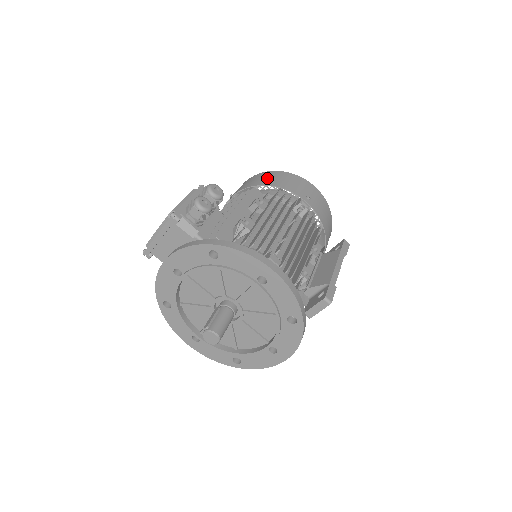
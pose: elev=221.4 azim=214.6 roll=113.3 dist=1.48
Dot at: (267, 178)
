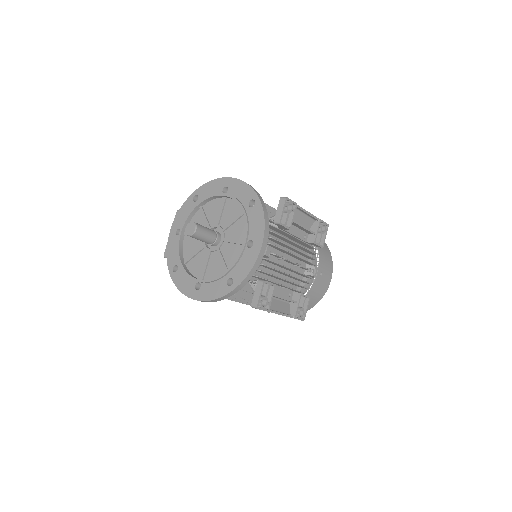
Dot at: occluded
